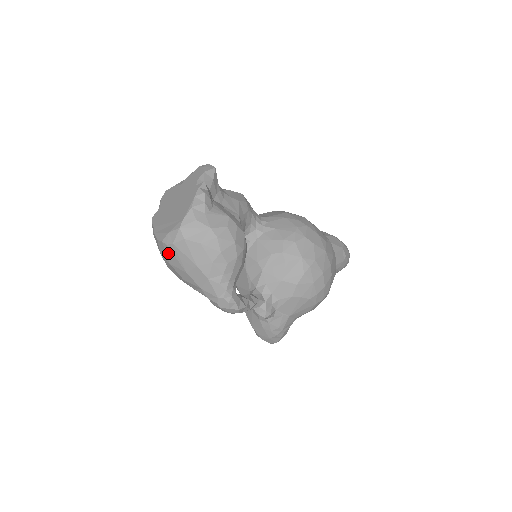
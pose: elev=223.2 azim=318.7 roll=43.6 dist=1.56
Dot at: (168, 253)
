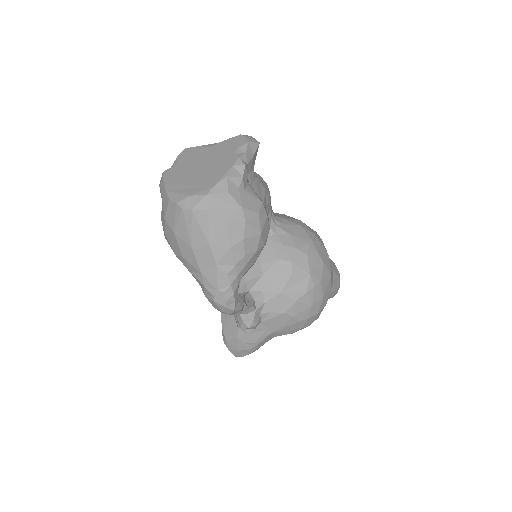
Dot at: (179, 219)
